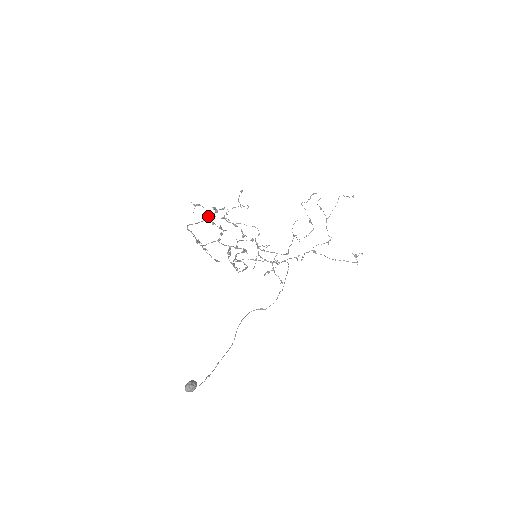
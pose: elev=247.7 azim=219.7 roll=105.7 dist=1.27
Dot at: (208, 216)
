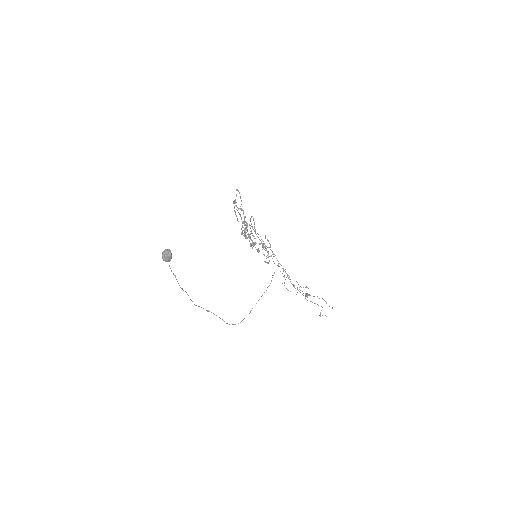
Dot at: occluded
